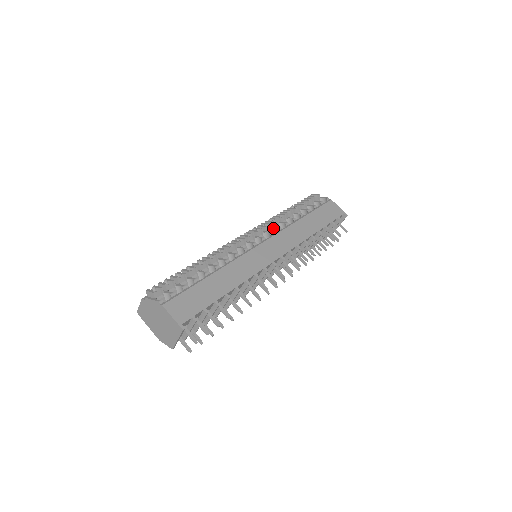
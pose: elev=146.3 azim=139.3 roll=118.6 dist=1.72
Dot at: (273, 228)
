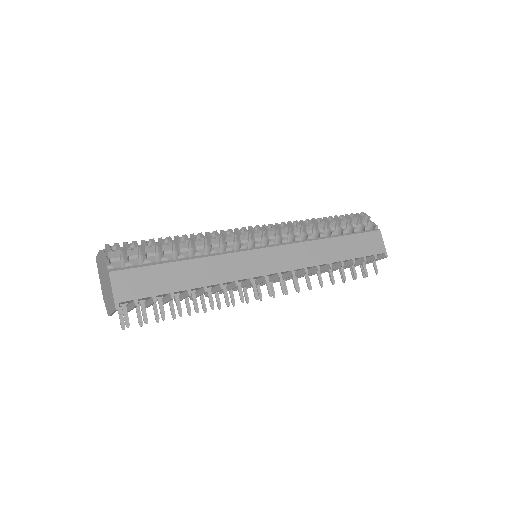
Dot at: (291, 234)
